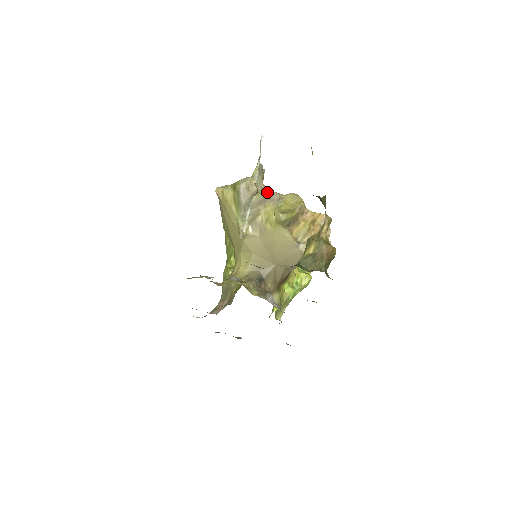
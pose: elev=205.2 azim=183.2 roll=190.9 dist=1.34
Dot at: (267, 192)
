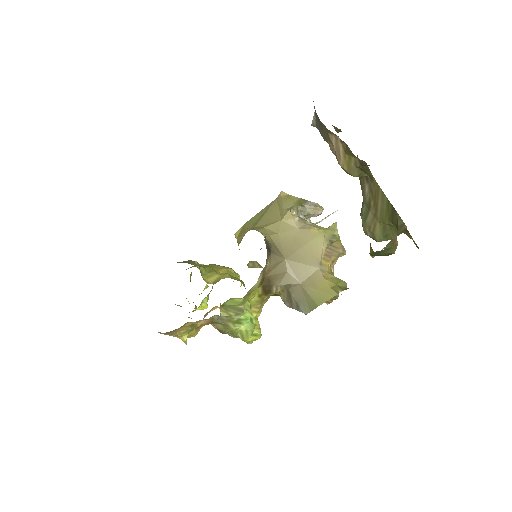
Dot at: occluded
